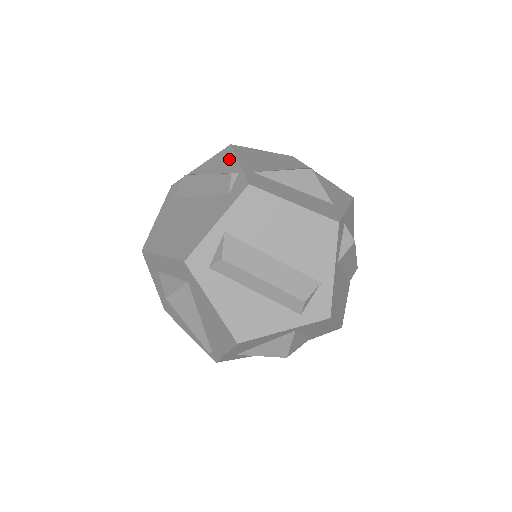
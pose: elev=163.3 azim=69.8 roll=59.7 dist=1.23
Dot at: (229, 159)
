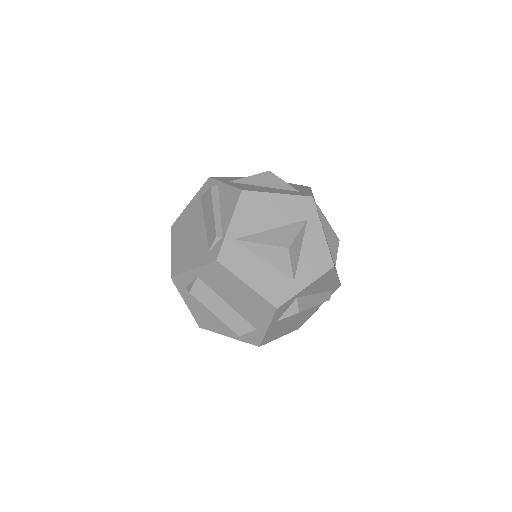
Dot at: (230, 209)
